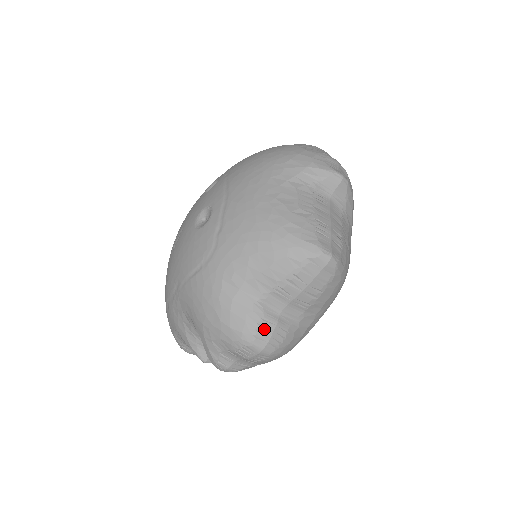
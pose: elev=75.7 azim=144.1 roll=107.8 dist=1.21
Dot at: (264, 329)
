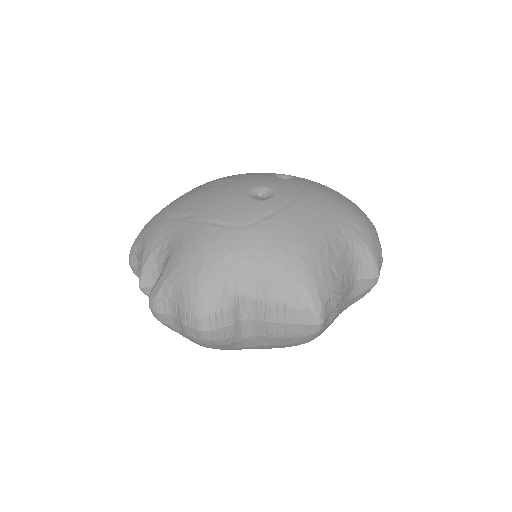
Dot at: (221, 318)
